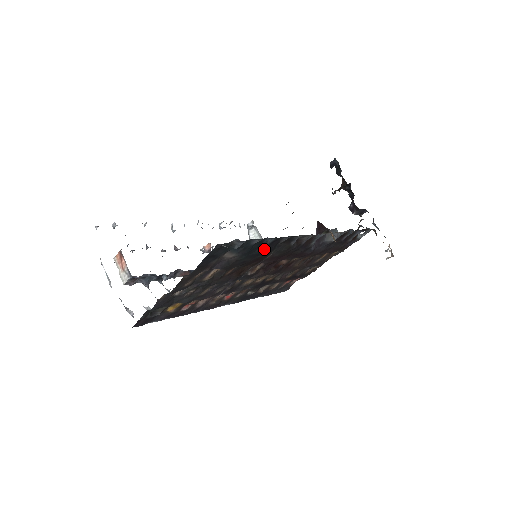
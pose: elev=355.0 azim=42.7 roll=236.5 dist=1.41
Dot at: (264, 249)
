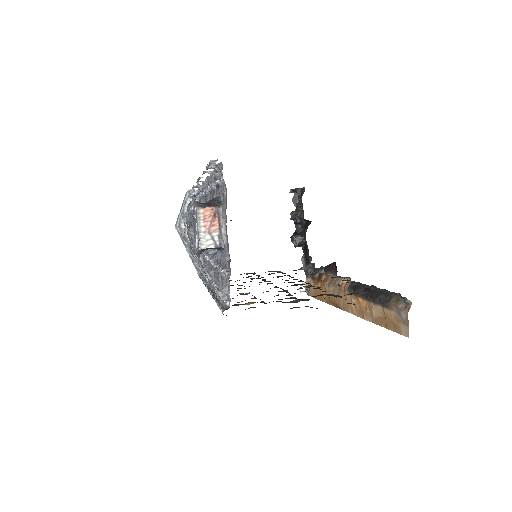
Dot at: occluded
